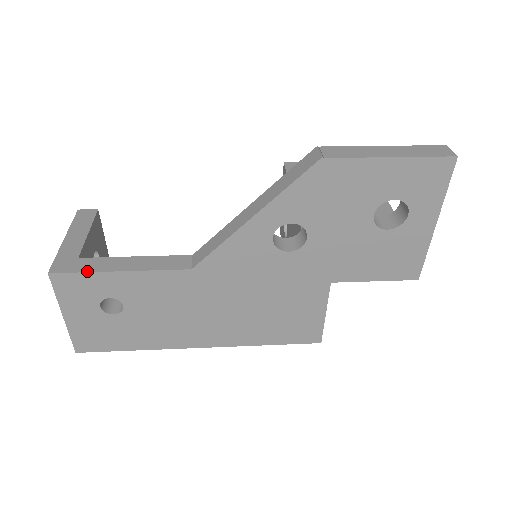
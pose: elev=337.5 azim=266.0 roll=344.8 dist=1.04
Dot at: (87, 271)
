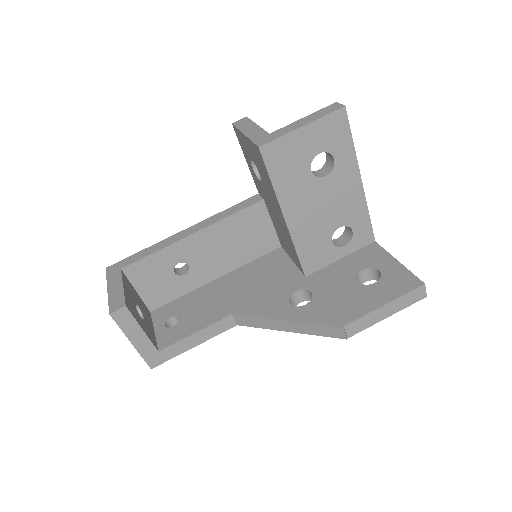
Dot at: occluded
